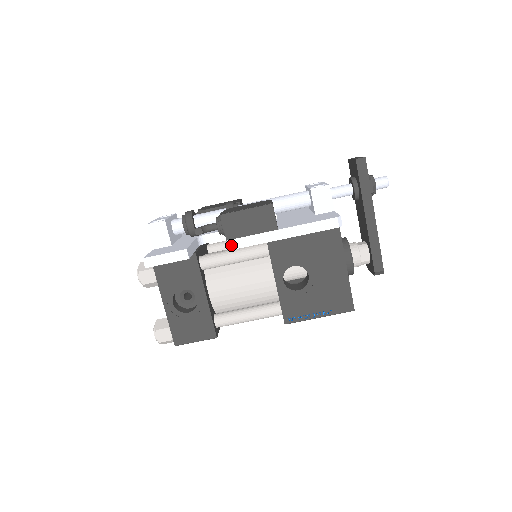
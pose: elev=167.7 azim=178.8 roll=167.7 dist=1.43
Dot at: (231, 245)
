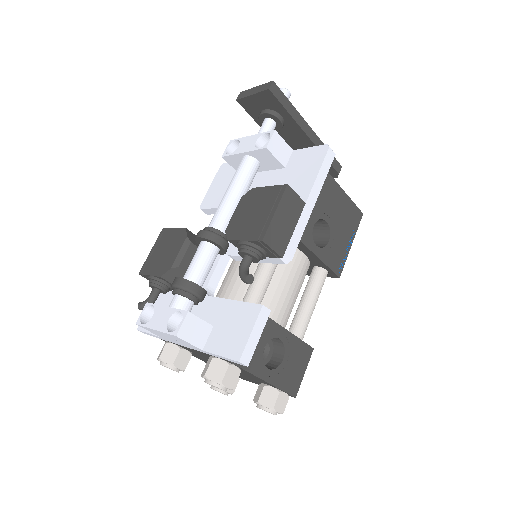
Dot at: (288, 258)
